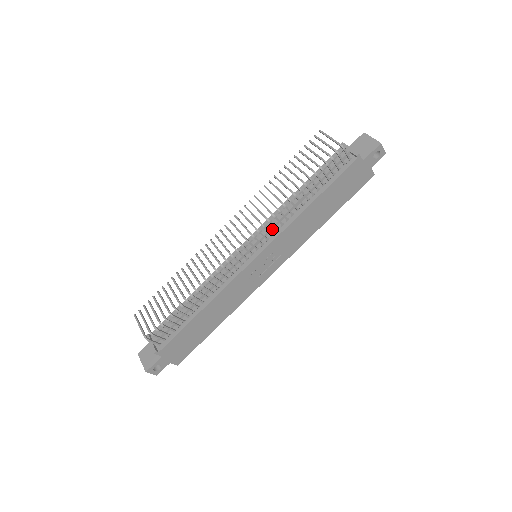
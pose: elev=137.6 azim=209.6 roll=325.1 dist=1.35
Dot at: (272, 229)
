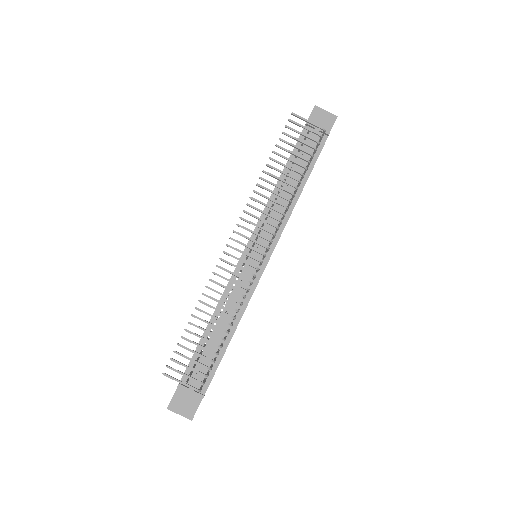
Dot at: occluded
